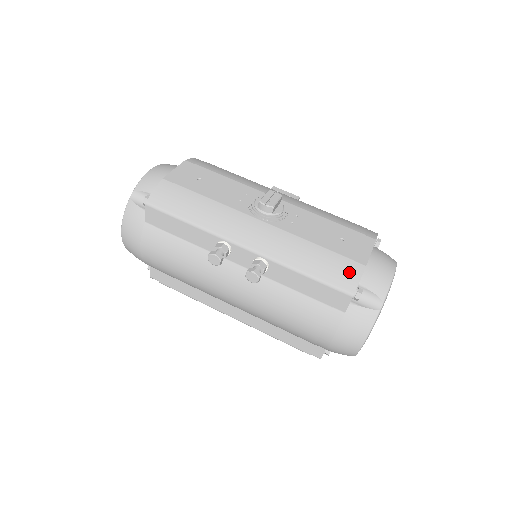
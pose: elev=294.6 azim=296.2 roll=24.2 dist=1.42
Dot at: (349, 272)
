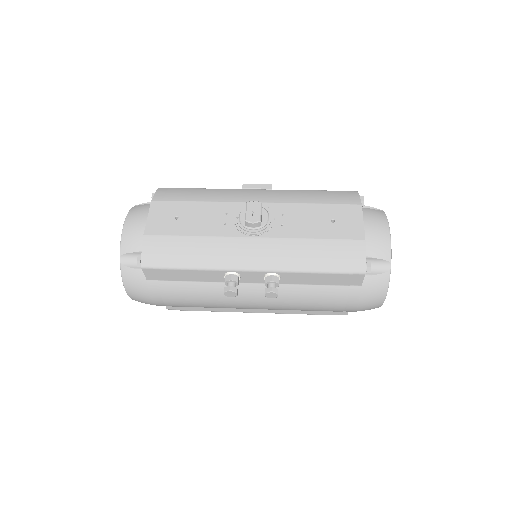
Dot at: (353, 253)
